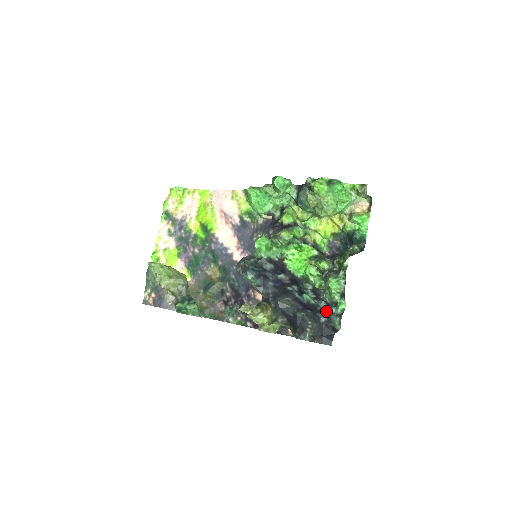
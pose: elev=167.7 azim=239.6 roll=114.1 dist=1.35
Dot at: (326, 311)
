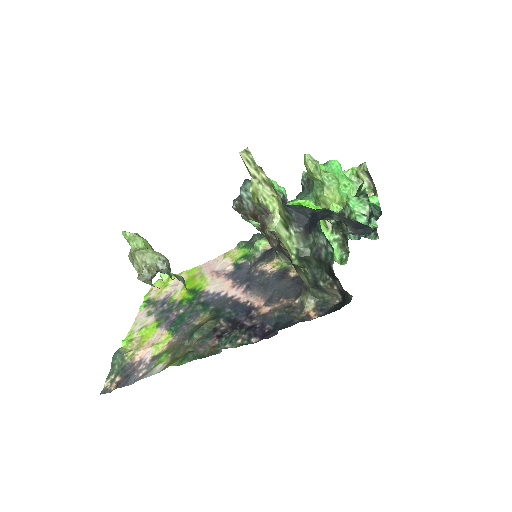
Dot at: occluded
